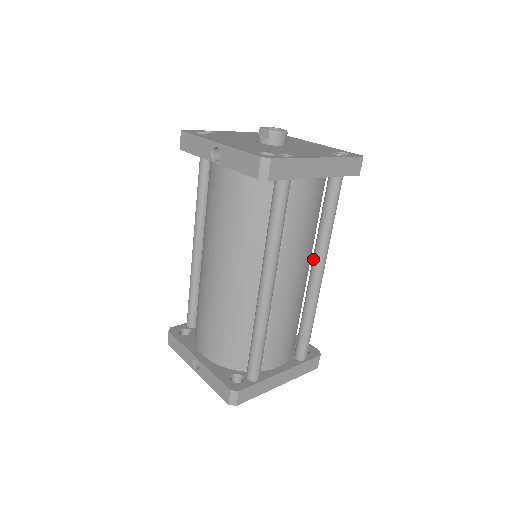
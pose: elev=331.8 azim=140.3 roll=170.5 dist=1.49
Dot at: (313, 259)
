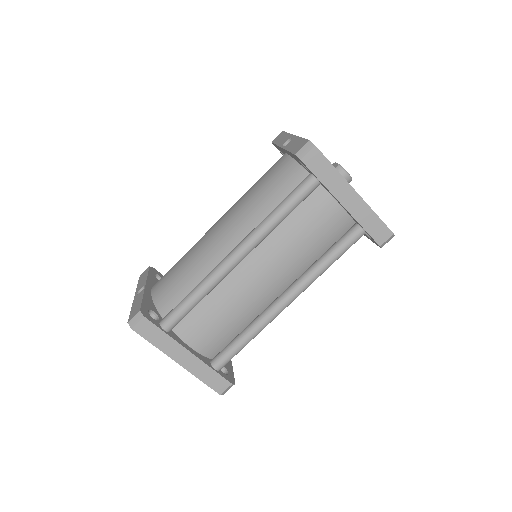
Dot at: (292, 283)
